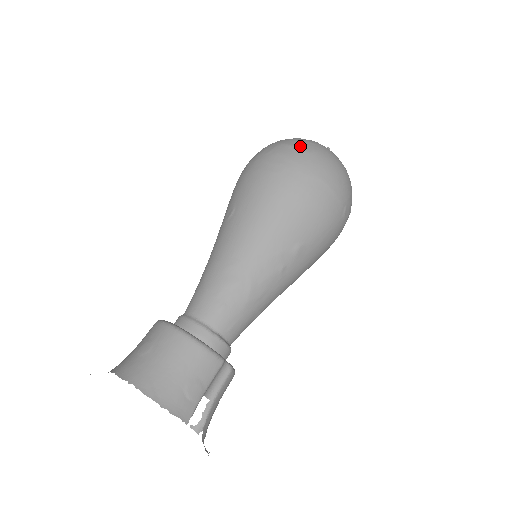
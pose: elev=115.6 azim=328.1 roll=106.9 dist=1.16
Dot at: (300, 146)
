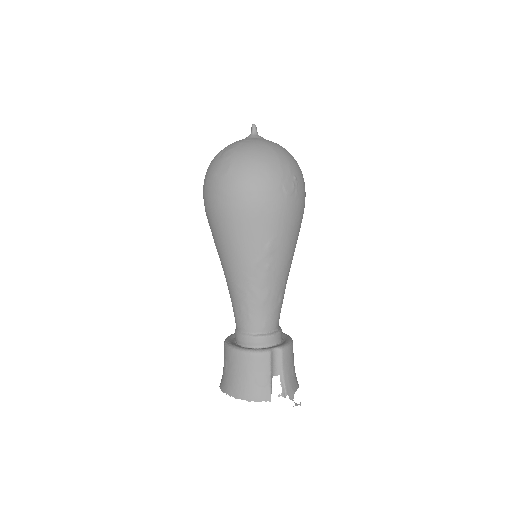
Dot at: (218, 171)
